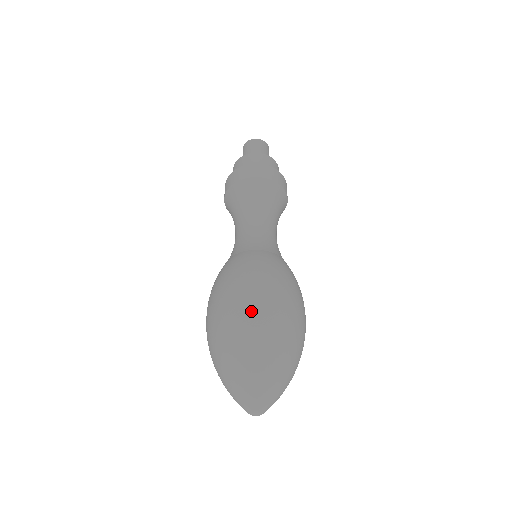
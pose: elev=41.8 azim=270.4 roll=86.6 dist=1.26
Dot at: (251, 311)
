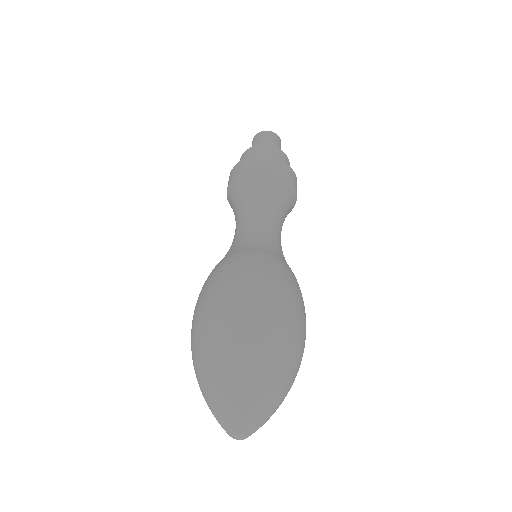
Dot at: (285, 326)
